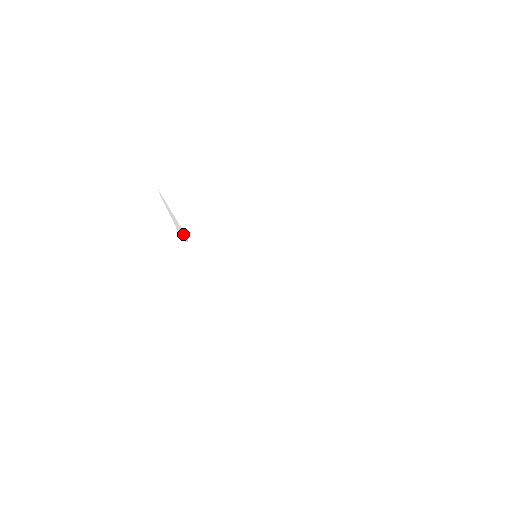
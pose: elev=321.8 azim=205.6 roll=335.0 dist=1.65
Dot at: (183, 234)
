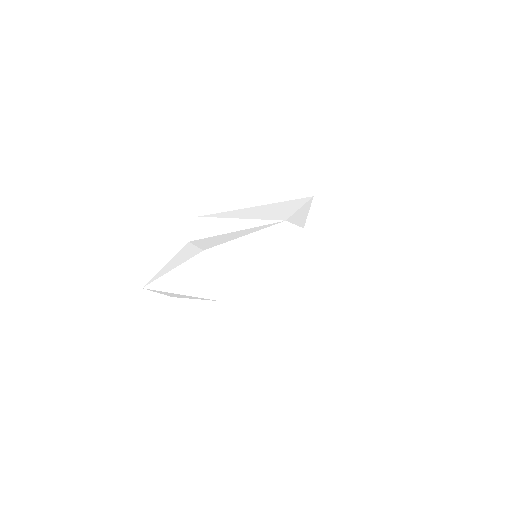
Dot at: occluded
